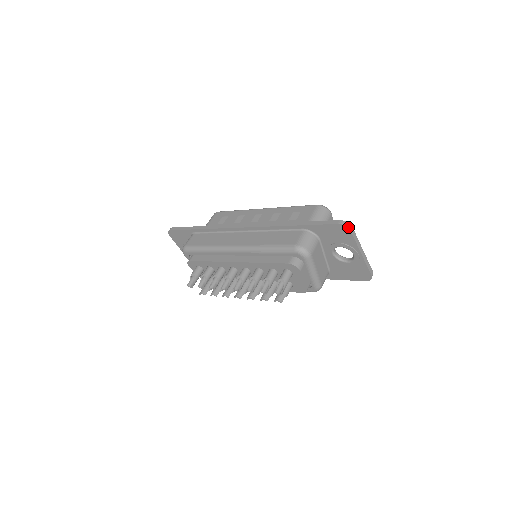
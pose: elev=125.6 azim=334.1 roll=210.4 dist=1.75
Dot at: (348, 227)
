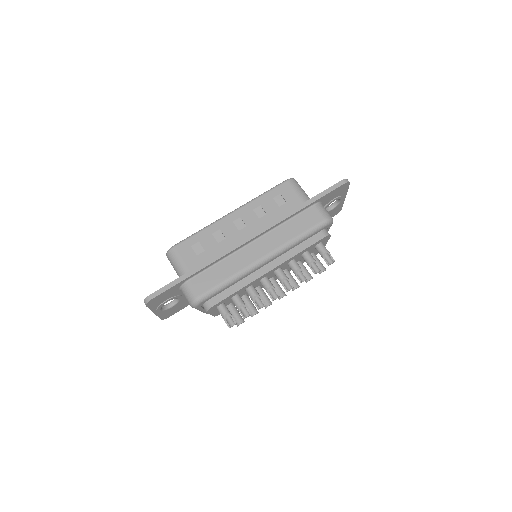
Dot at: (349, 182)
